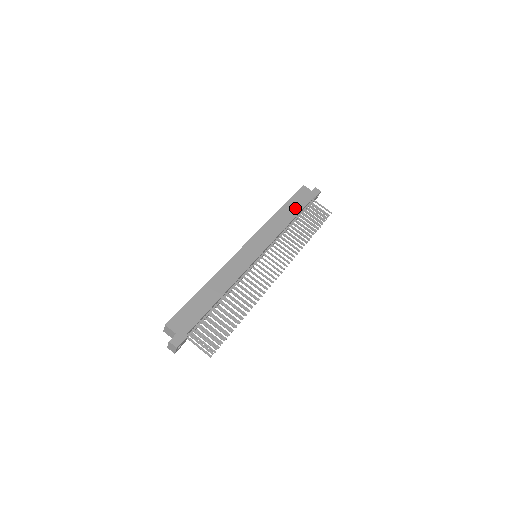
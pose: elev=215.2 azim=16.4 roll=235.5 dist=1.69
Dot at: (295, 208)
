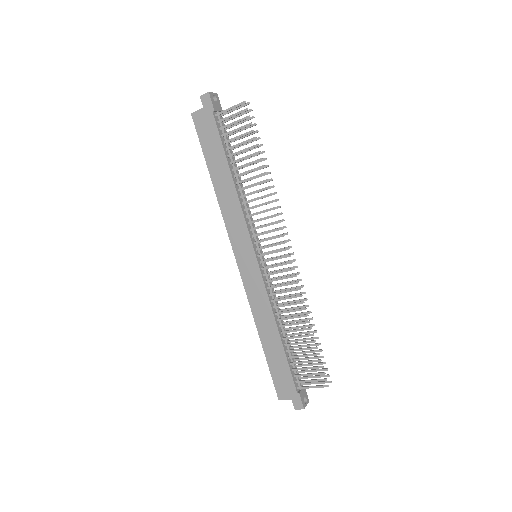
Dot at: (218, 158)
